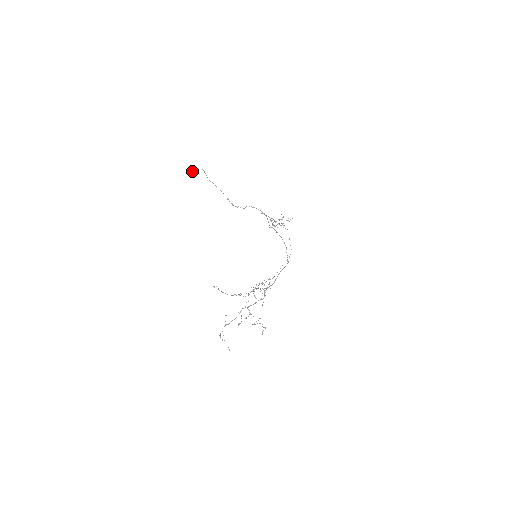
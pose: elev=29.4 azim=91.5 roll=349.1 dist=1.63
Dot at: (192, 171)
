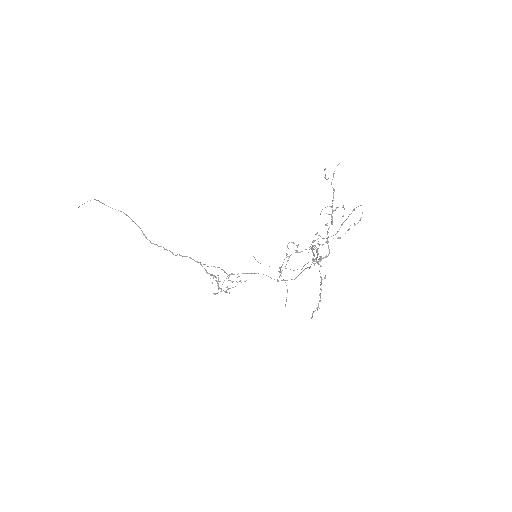
Dot at: occluded
